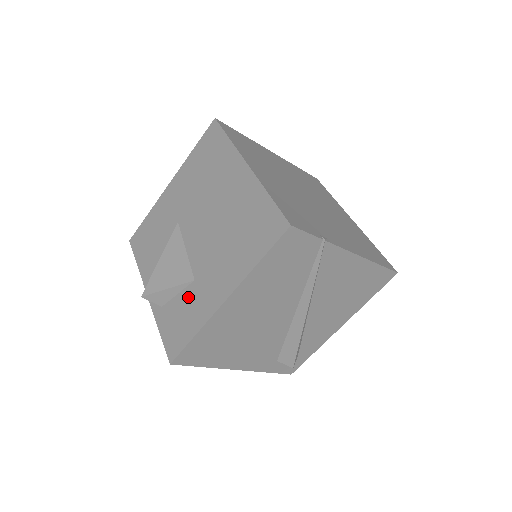
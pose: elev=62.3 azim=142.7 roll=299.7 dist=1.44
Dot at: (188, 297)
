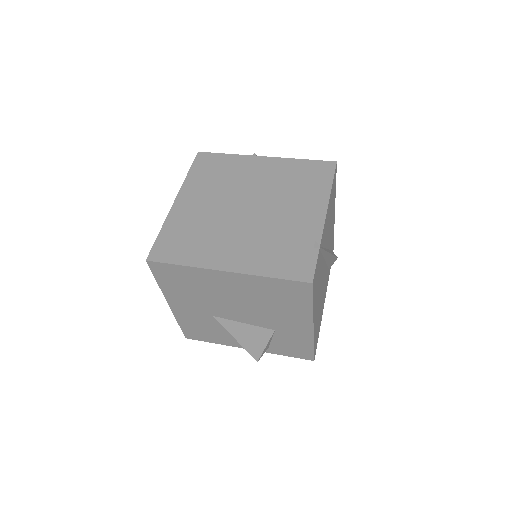
Dot at: (282, 338)
